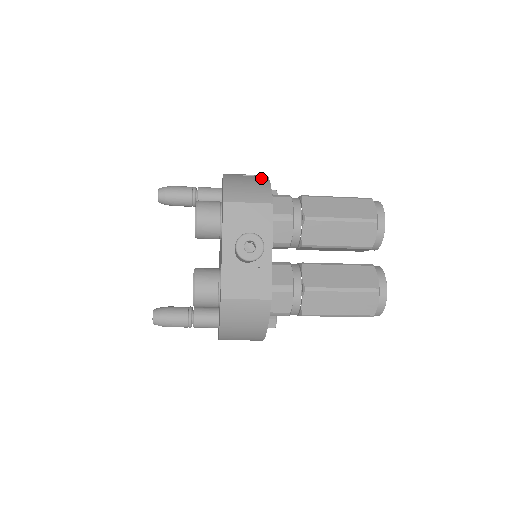
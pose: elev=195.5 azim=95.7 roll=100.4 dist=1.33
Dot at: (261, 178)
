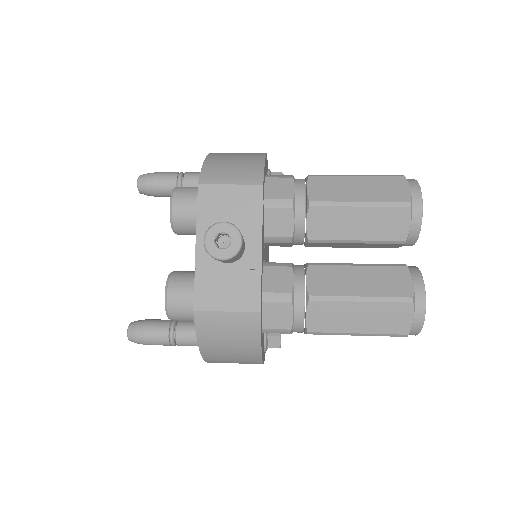
Dot at: (255, 155)
